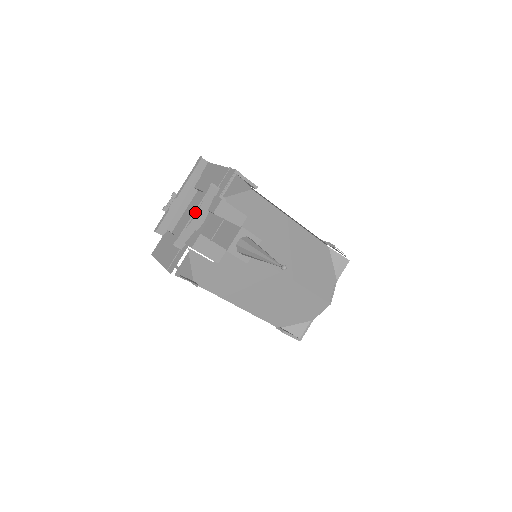
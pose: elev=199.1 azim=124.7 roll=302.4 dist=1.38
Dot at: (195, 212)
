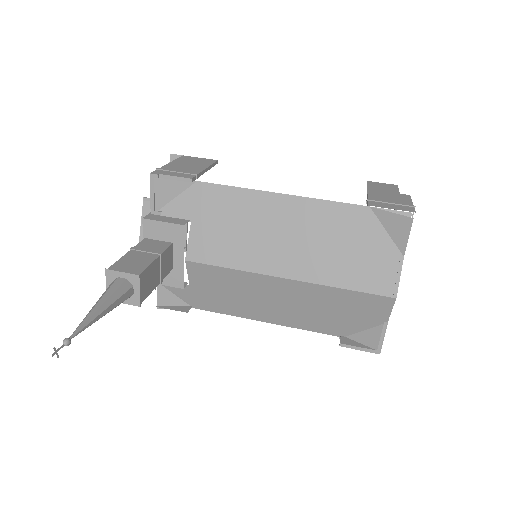
Dot at: occluded
